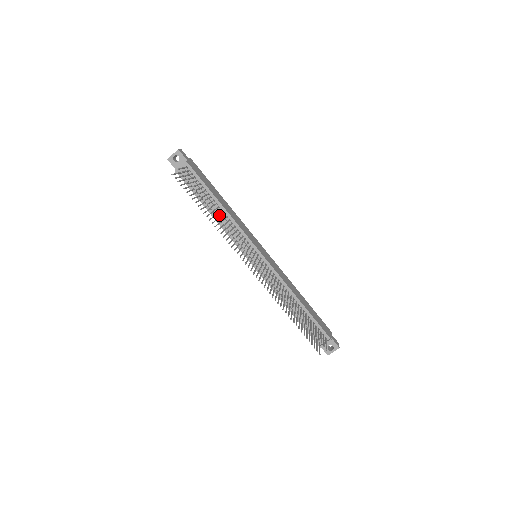
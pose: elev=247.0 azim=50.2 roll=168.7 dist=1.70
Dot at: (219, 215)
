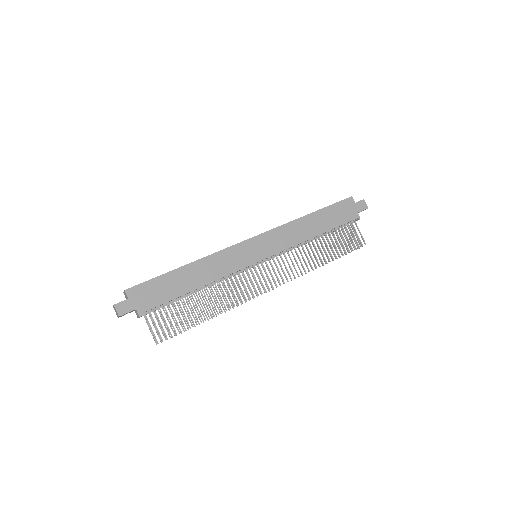
Dot at: occluded
